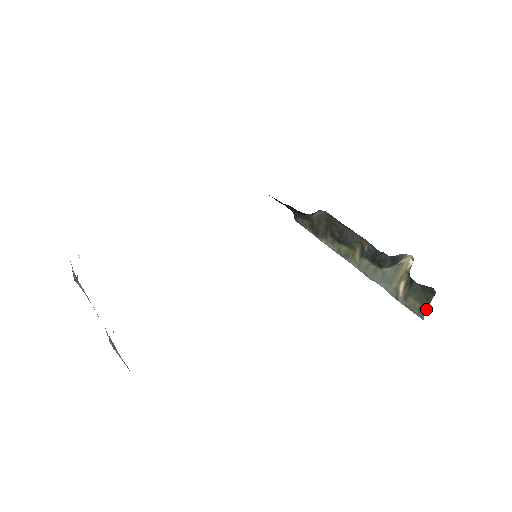
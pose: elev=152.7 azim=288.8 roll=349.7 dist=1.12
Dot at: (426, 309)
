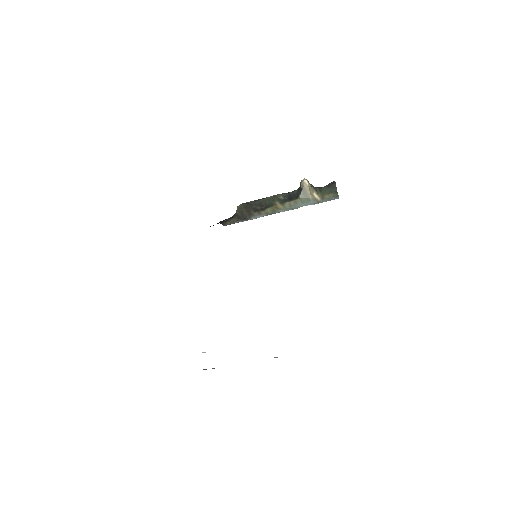
Dot at: (337, 192)
